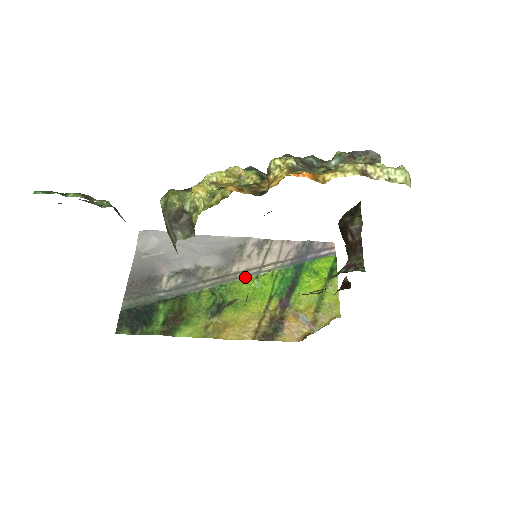
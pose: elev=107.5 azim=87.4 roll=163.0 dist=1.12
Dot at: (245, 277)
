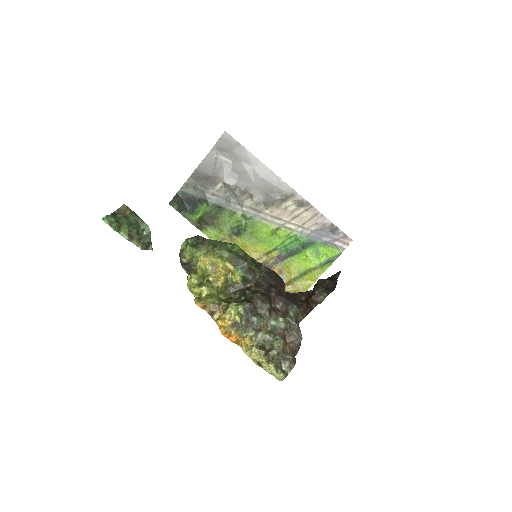
Dot at: (270, 223)
